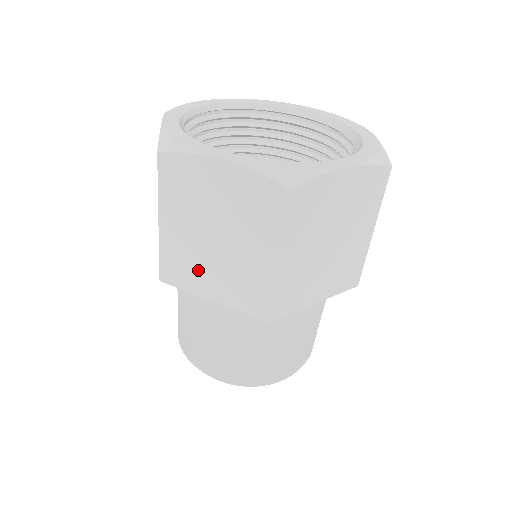
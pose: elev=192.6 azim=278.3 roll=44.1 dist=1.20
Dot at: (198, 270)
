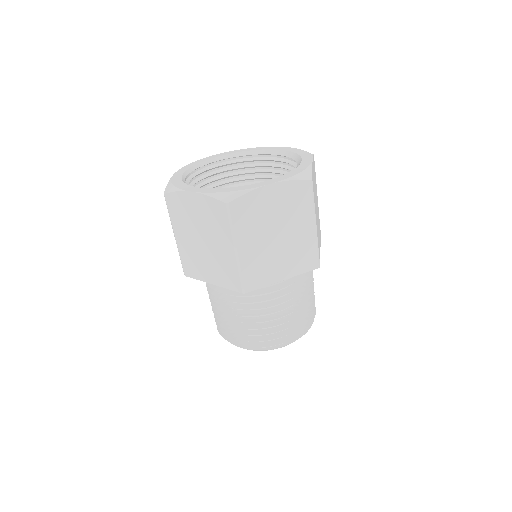
Dot at: (200, 264)
